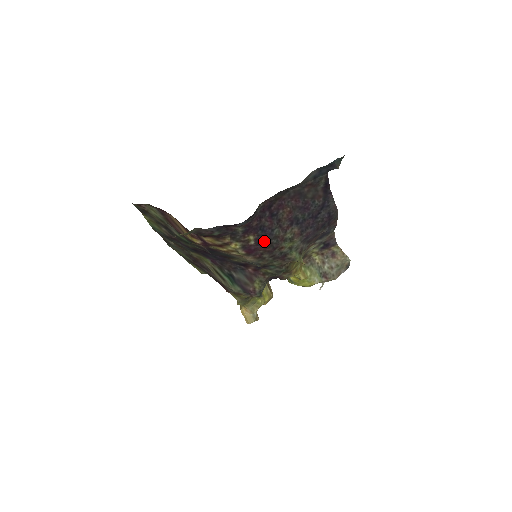
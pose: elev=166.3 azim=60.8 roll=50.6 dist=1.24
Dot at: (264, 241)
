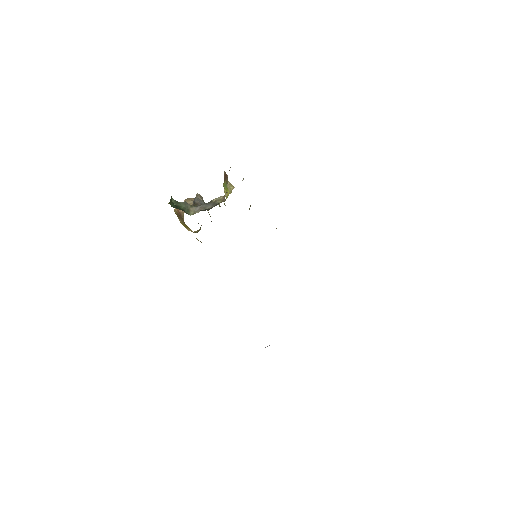
Dot at: occluded
